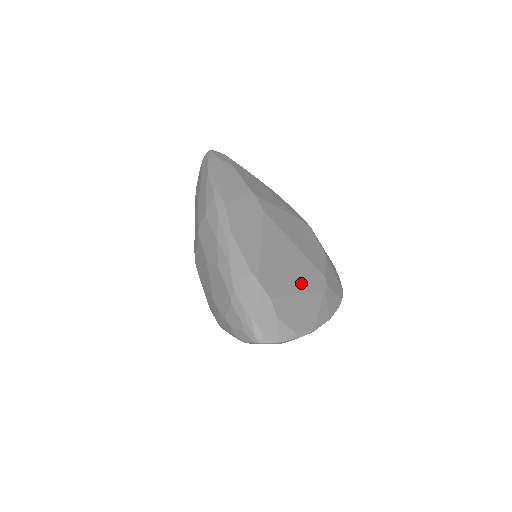
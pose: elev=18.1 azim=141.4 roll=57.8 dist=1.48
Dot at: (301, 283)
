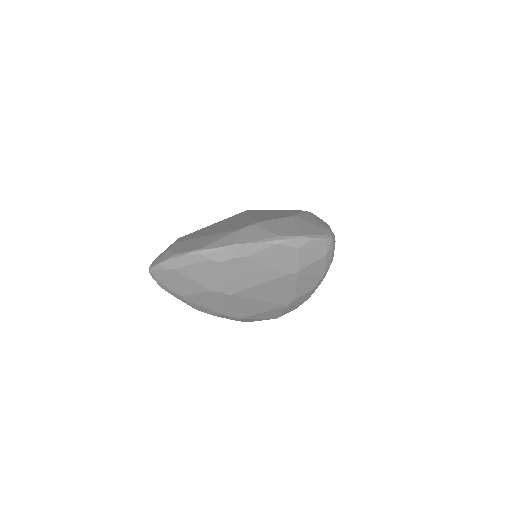
Dot at: (221, 231)
